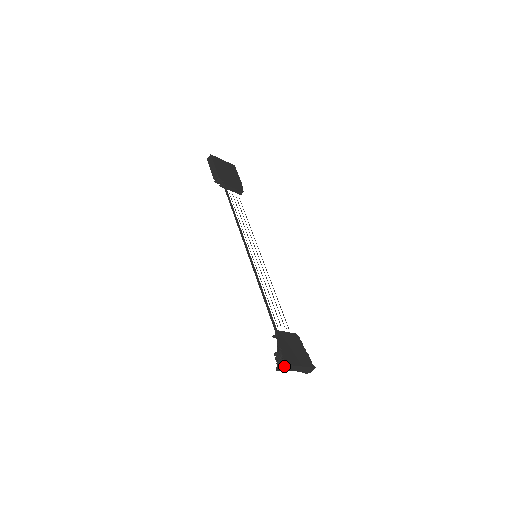
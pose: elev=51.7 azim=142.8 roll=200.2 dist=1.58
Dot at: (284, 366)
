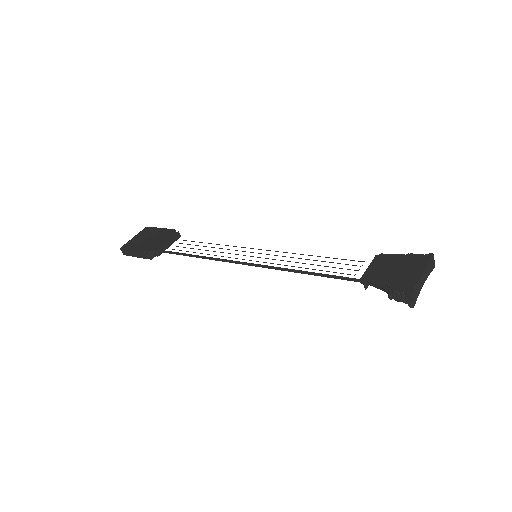
Dot at: (412, 295)
